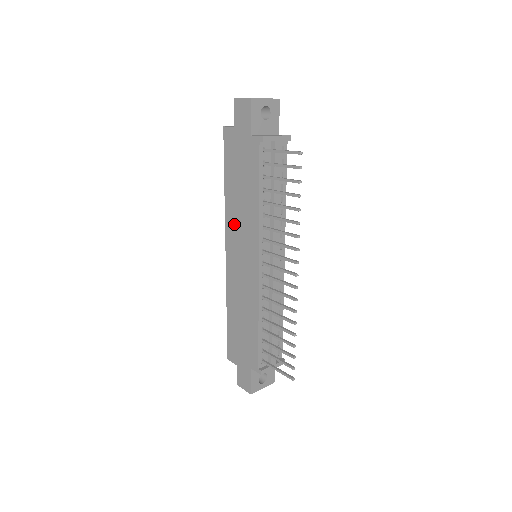
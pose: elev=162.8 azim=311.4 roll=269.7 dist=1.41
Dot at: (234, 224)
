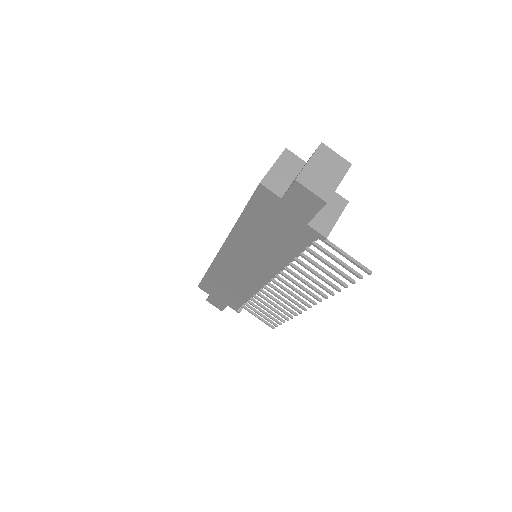
Dot at: (242, 247)
